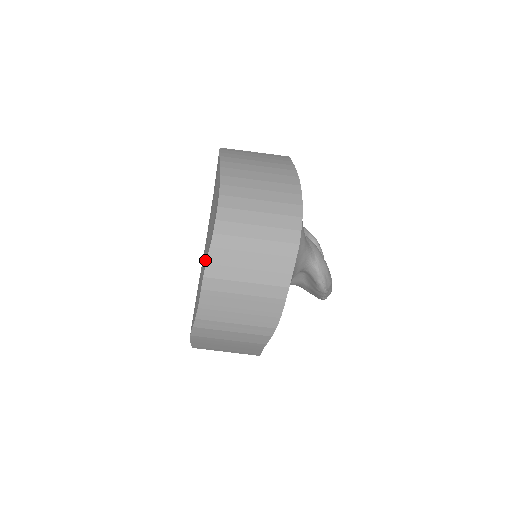
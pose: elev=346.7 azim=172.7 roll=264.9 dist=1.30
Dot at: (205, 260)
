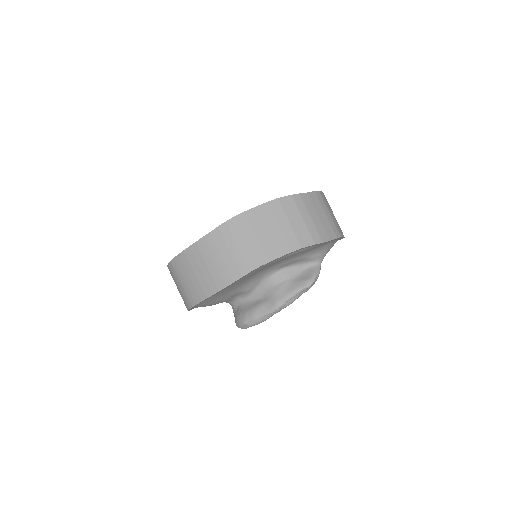
Dot at: occluded
